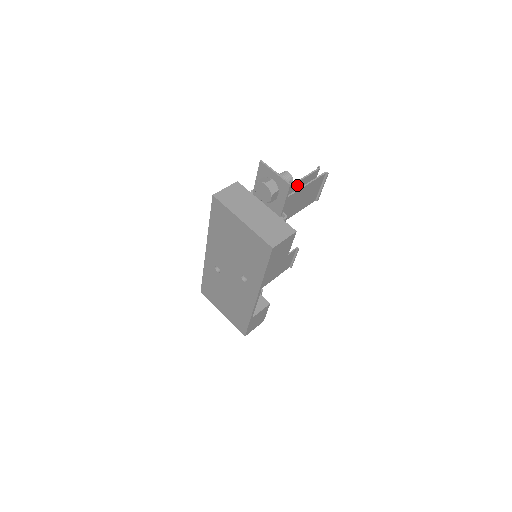
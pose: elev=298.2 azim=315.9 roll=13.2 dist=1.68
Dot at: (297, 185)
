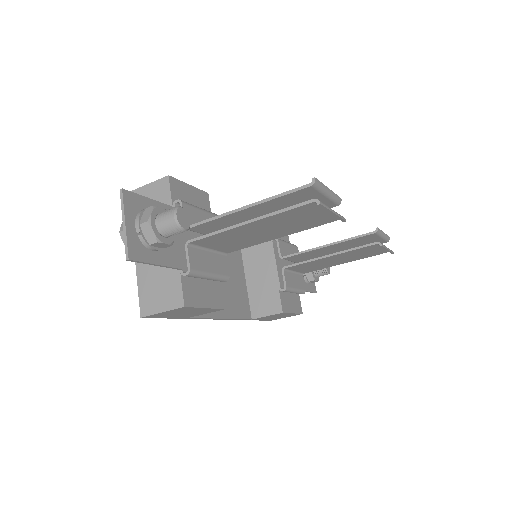
Dot at: (256, 208)
